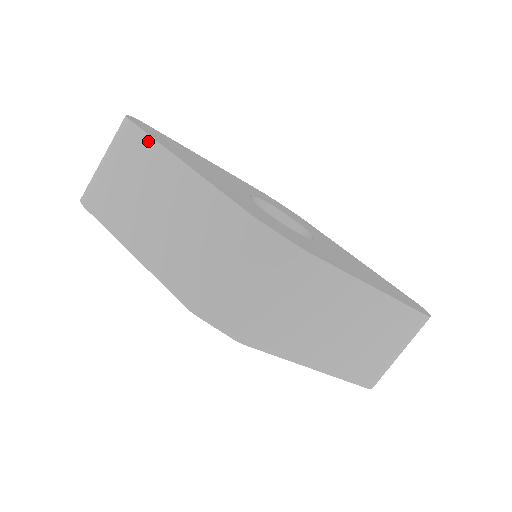
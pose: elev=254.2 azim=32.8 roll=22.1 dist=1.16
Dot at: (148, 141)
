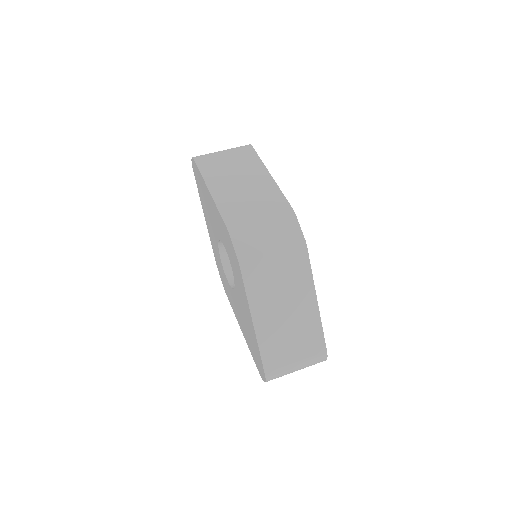
Dot at: (257, 158)
